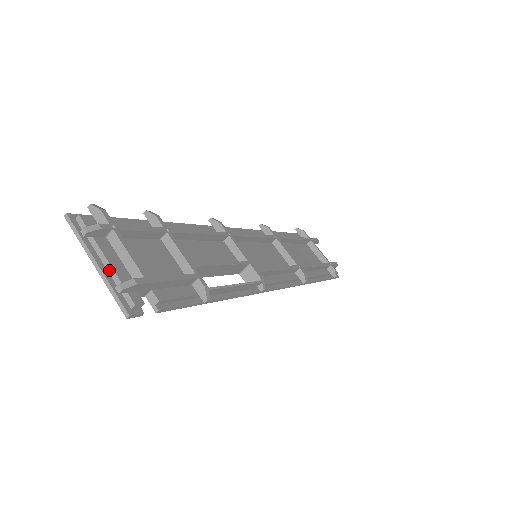
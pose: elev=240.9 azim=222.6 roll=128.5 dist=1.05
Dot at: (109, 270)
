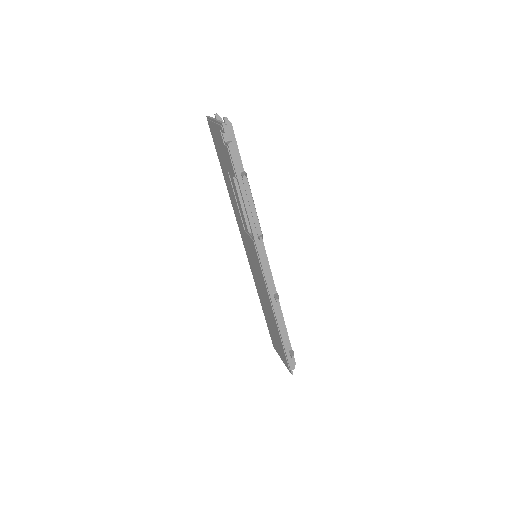
Dot at: occluded
